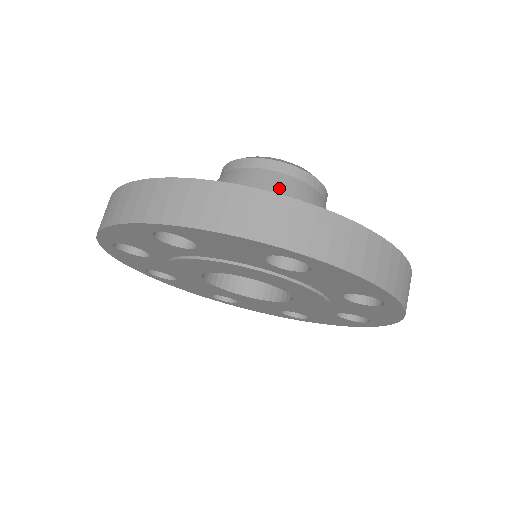
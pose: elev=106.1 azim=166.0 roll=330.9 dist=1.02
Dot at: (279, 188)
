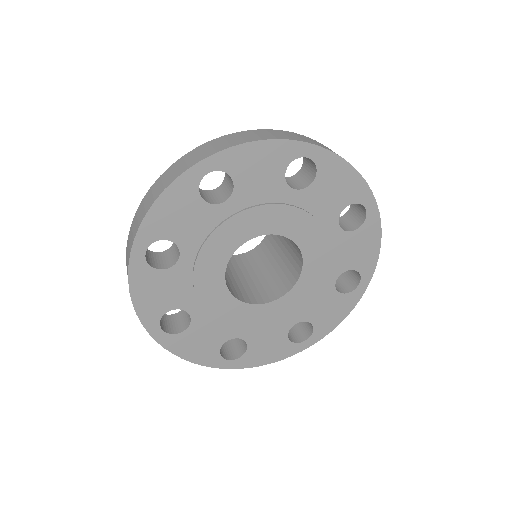
Dot at: occluded
